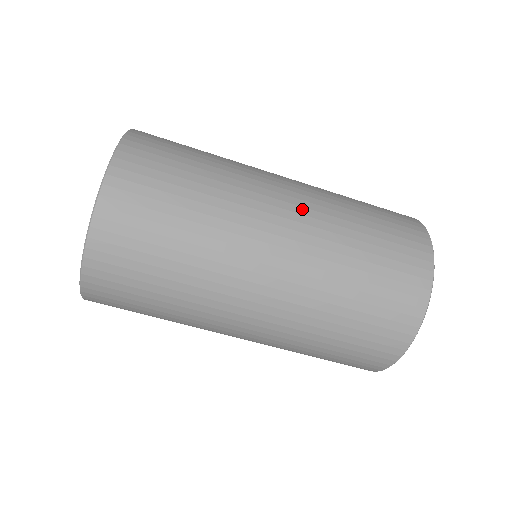
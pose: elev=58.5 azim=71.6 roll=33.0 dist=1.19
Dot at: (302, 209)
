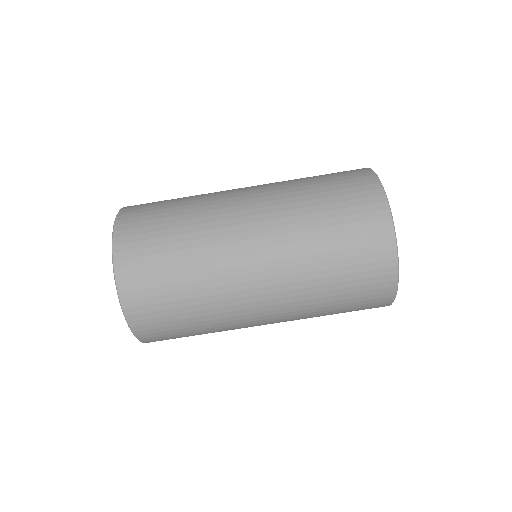
Dot at: occluded
